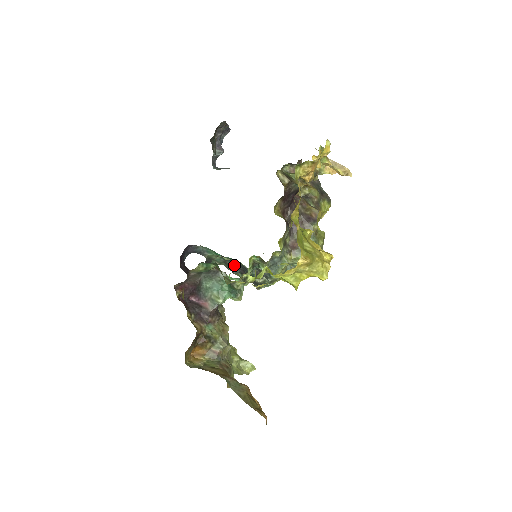
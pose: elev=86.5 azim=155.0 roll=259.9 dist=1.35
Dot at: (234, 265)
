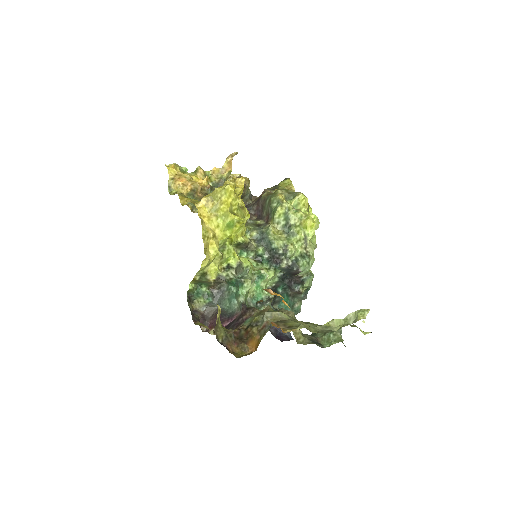
Dot at: (288, 287)
